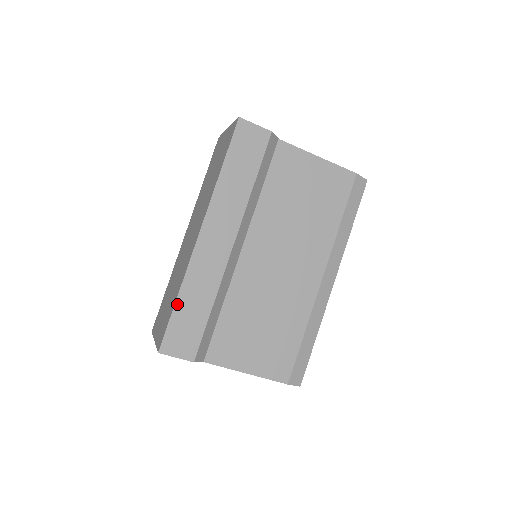
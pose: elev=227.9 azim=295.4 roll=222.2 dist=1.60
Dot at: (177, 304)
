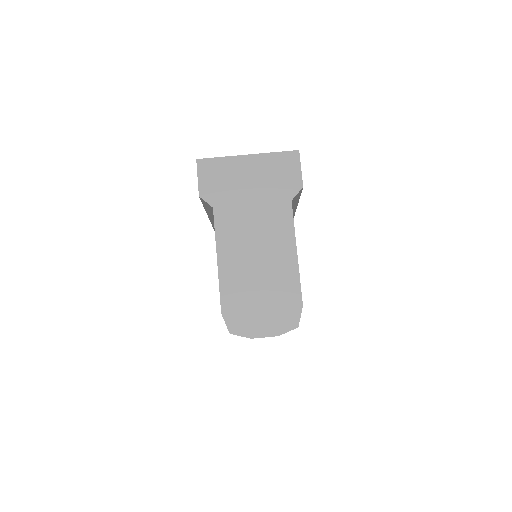
Dot at: occluded
